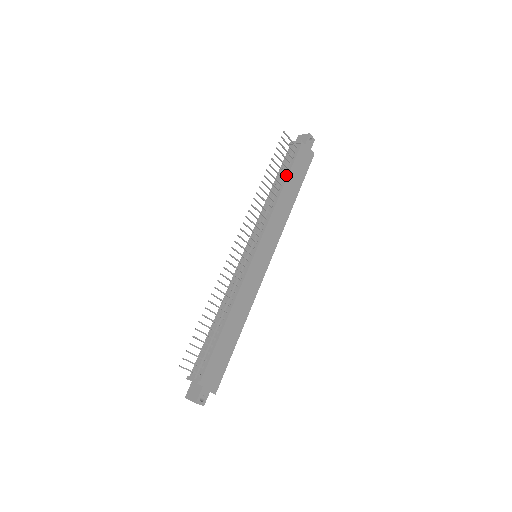
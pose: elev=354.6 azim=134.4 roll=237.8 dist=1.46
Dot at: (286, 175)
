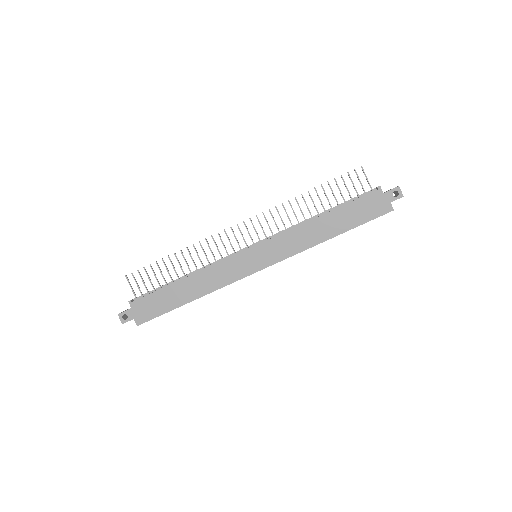
Dot at: (338, 207)
